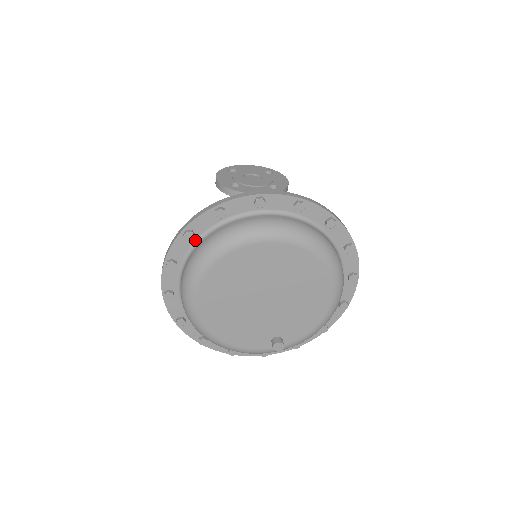
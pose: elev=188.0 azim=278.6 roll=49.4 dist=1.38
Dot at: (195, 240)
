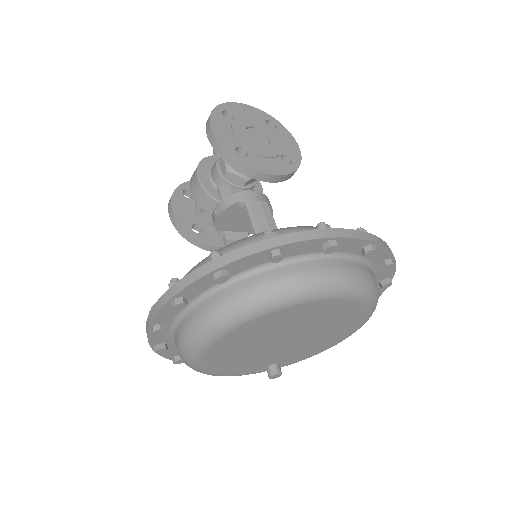
Dot at: occluded
